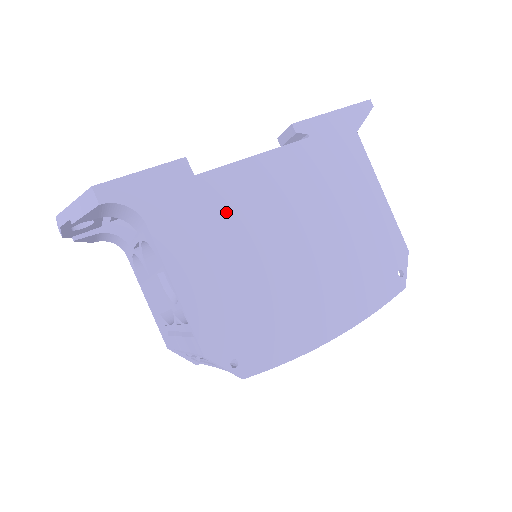
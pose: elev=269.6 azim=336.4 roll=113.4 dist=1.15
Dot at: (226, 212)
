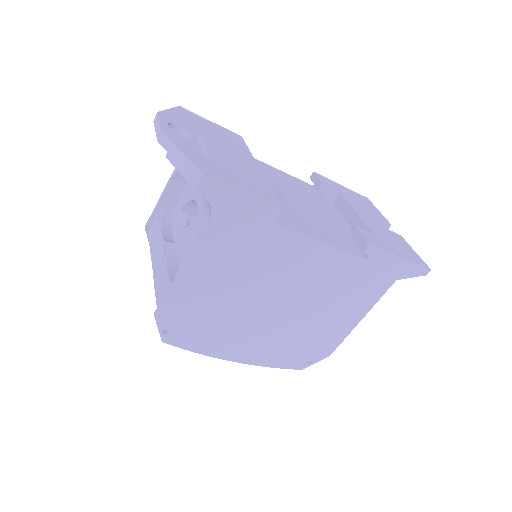
Dot at: (263, 258)
